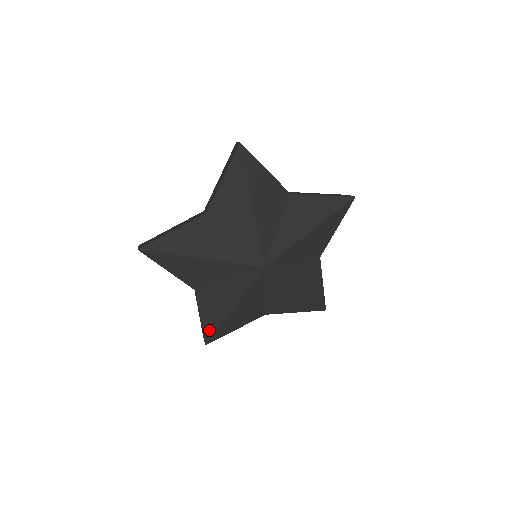
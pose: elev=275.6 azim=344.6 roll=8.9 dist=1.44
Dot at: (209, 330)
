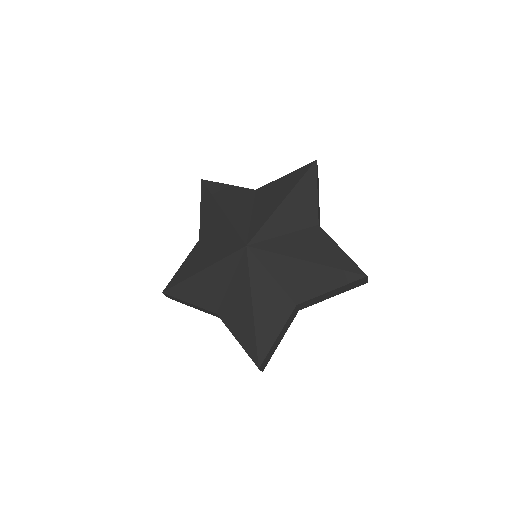
Dot at: (175, 280)
